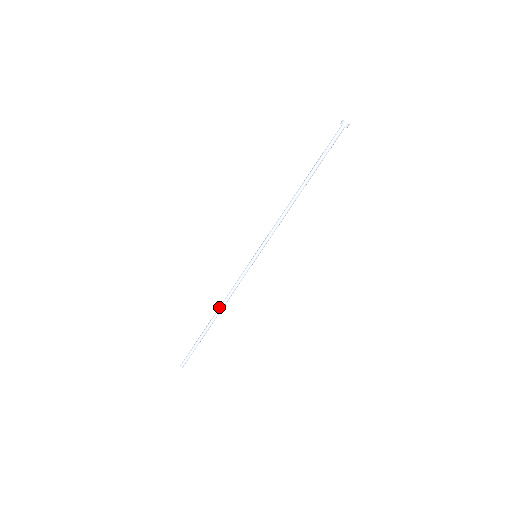
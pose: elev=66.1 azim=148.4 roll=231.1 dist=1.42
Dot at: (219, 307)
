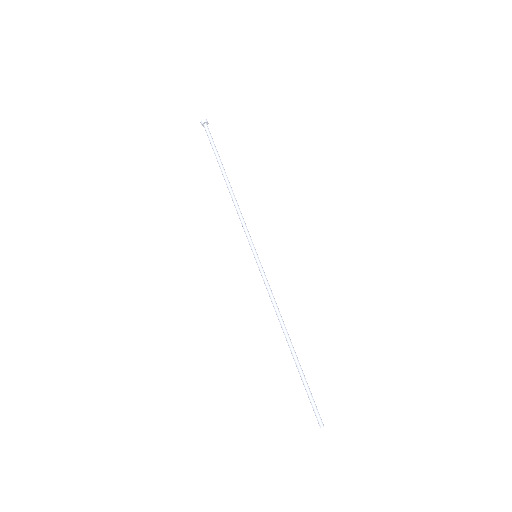
Dot at: occluded
